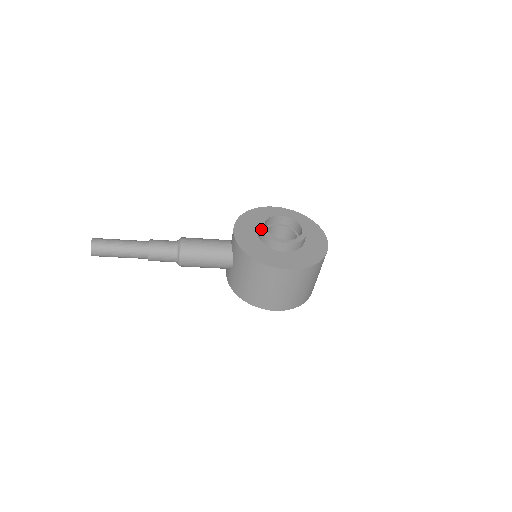
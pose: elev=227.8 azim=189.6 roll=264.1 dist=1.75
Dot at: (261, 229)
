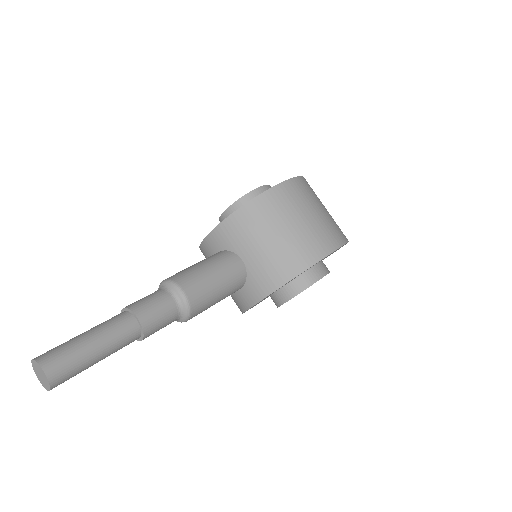
Dot at: (227, 208)
